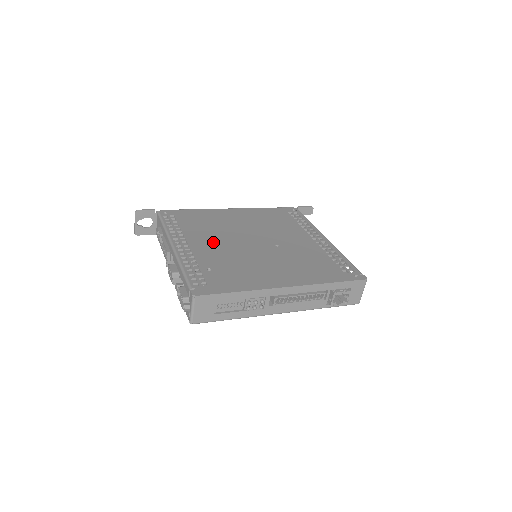
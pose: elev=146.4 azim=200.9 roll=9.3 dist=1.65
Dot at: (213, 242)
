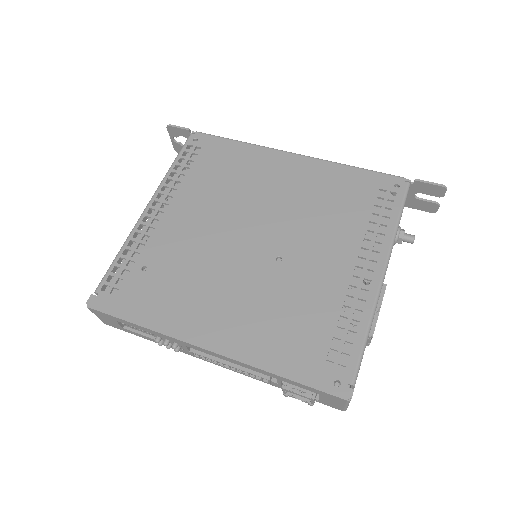
Dot at: (198, 218)
